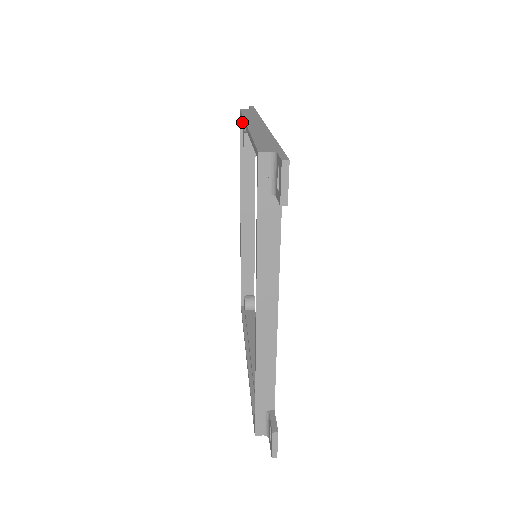
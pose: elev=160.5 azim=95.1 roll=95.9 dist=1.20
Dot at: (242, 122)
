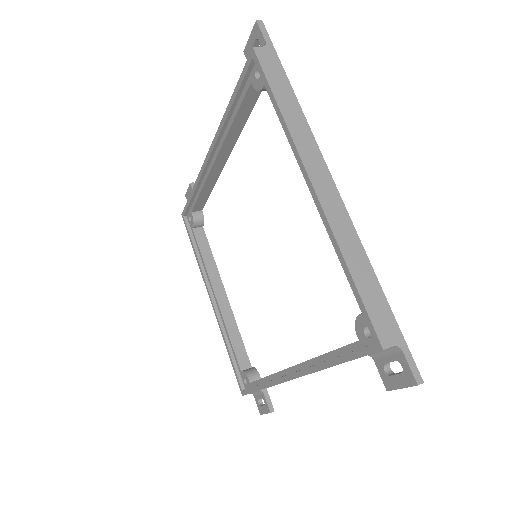
Dot at: (251, 66)
